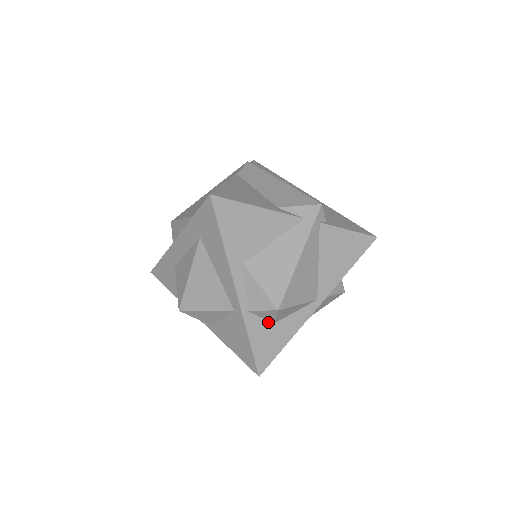
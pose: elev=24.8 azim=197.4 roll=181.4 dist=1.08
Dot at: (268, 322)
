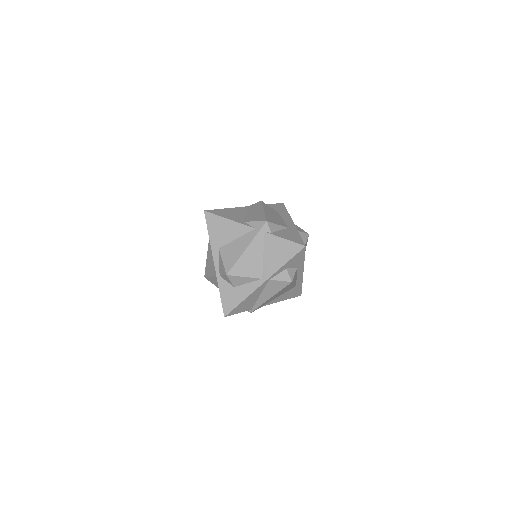
Dot at: (231, 285)
